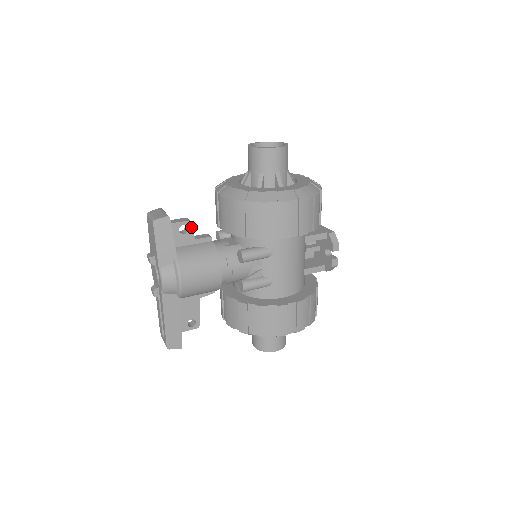
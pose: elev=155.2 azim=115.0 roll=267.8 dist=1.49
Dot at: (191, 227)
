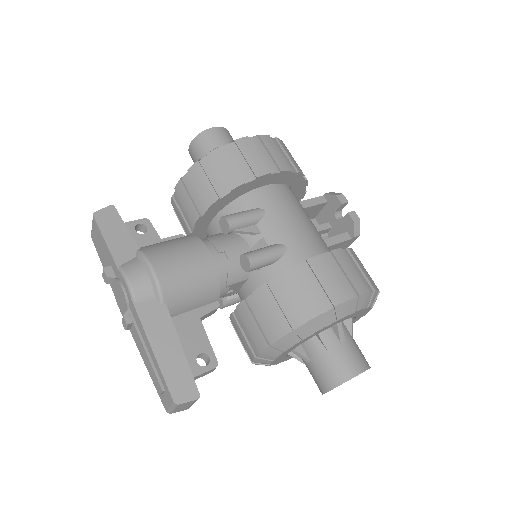
Dot at: (150, 226)
